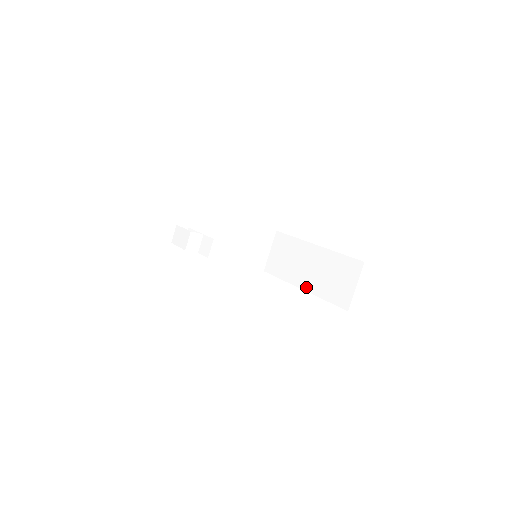
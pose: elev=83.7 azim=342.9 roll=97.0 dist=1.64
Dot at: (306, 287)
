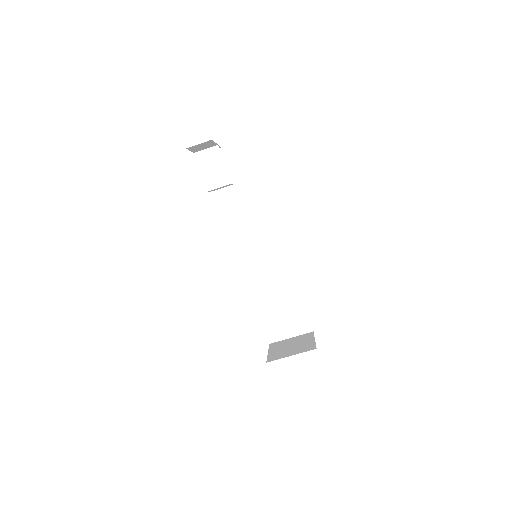
Dot at: (257, 291)
